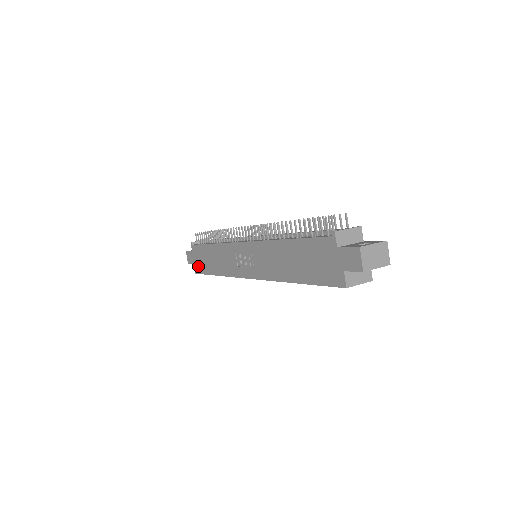
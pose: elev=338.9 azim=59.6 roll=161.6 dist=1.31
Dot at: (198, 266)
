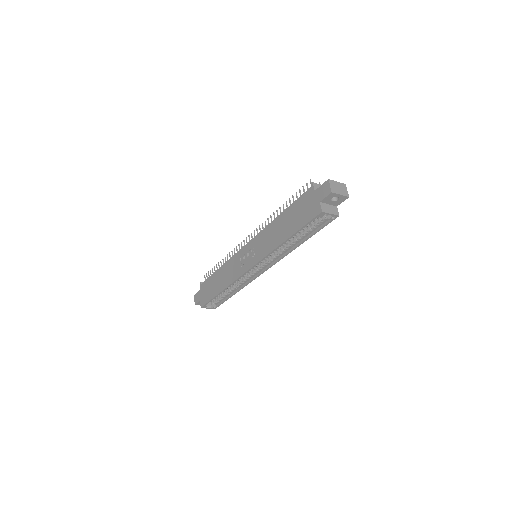
Dot at: (205, 298)
